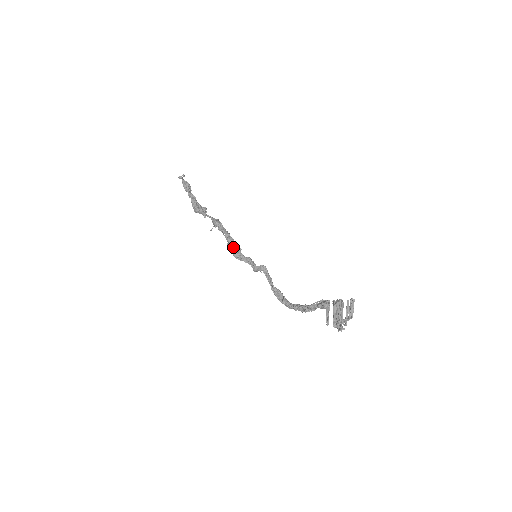
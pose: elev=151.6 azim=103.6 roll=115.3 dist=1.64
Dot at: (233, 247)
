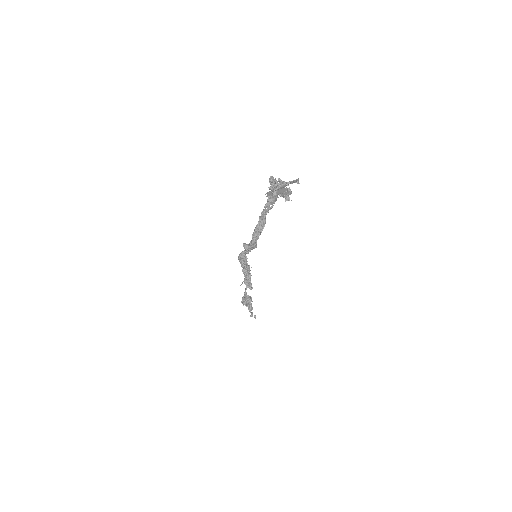
Dot at: occluded
